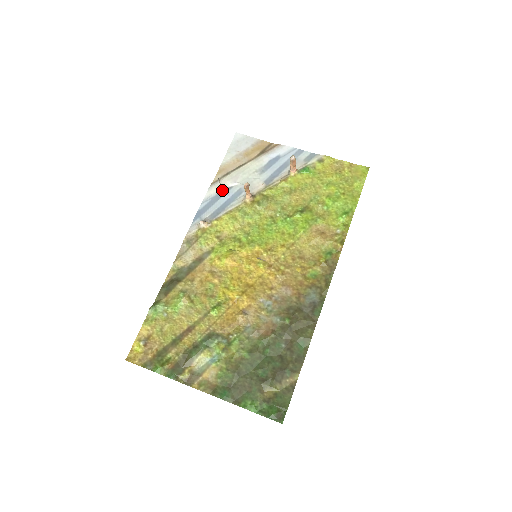
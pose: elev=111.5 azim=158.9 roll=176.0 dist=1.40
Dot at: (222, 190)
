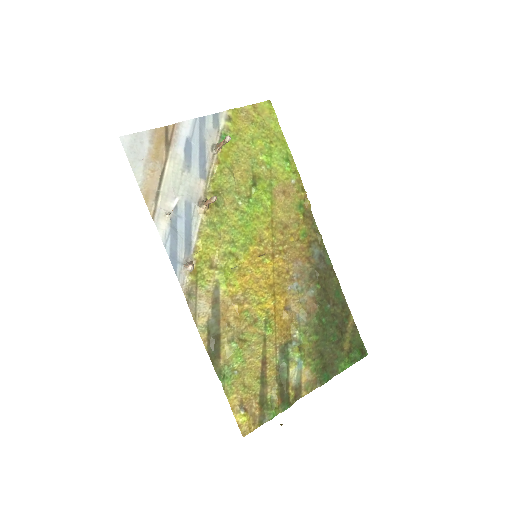
Dot at: (171, 217)
